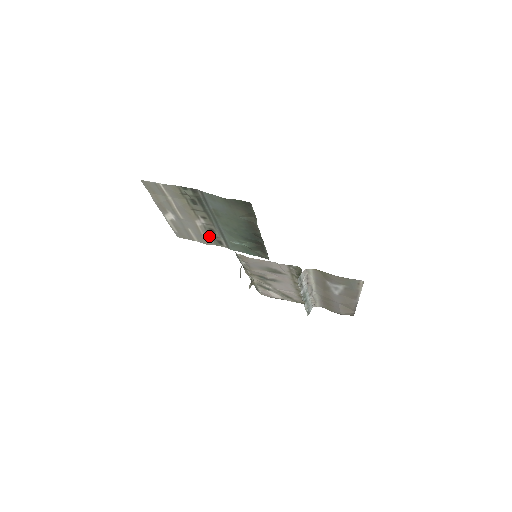
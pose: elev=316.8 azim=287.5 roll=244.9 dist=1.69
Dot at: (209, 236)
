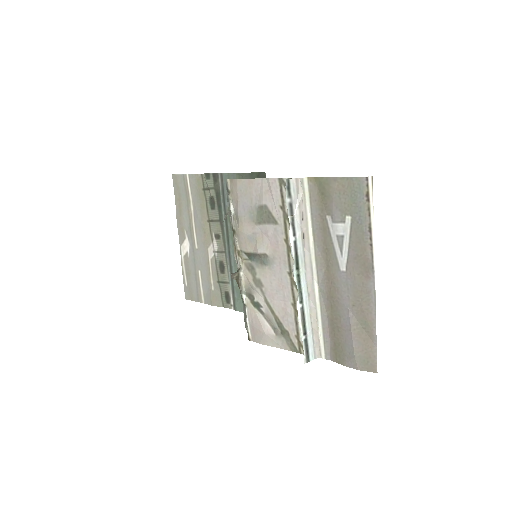
Dot at: (218, 283)
